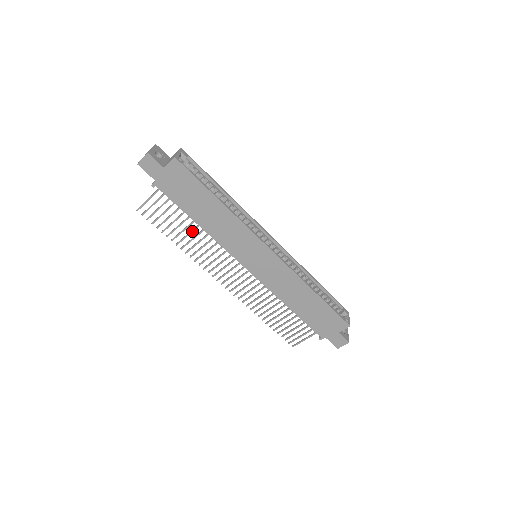
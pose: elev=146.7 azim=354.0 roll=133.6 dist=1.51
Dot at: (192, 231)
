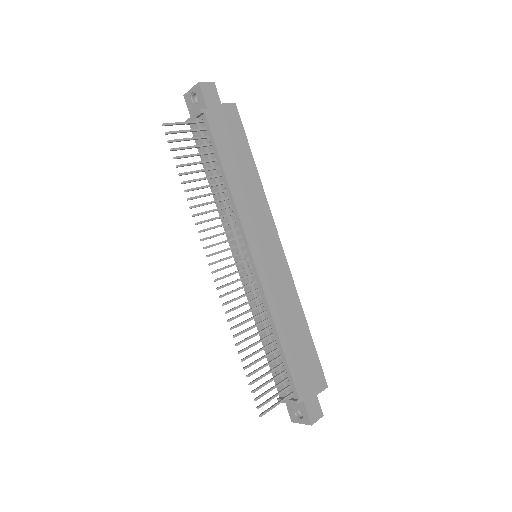
Dot at: (211, 185)
